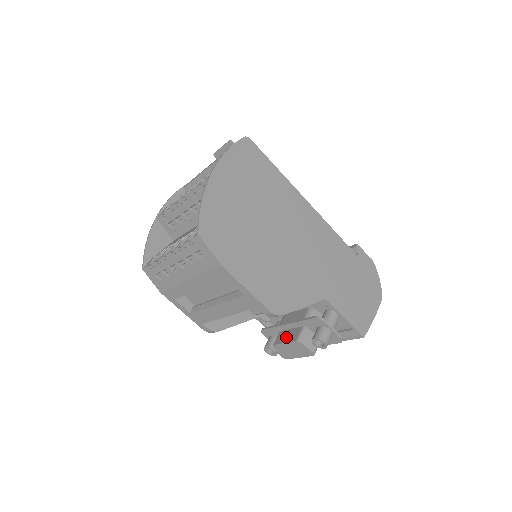
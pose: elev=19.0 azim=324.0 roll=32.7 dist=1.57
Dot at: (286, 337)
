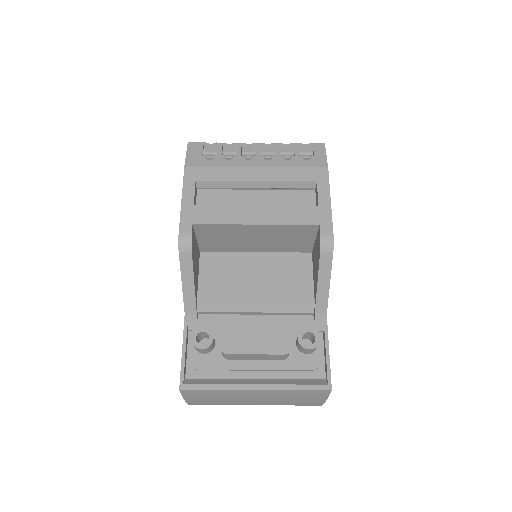
Dot at: occluded
